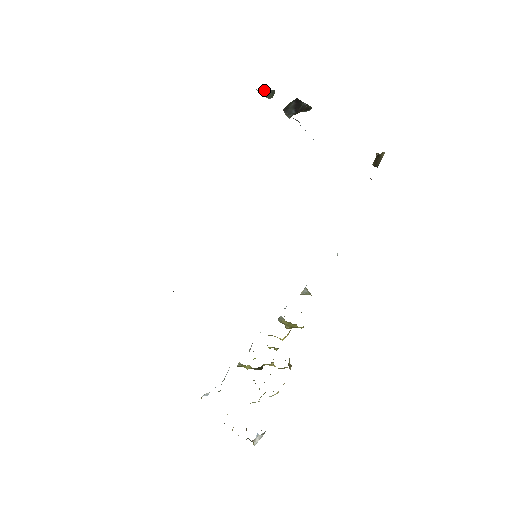
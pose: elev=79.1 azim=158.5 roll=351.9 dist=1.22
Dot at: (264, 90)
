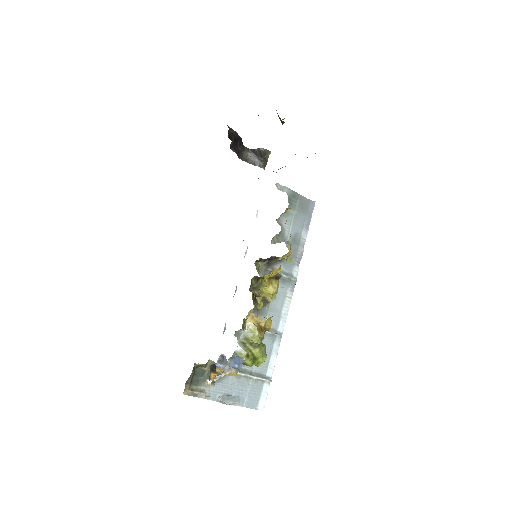
Dot at: occluded
